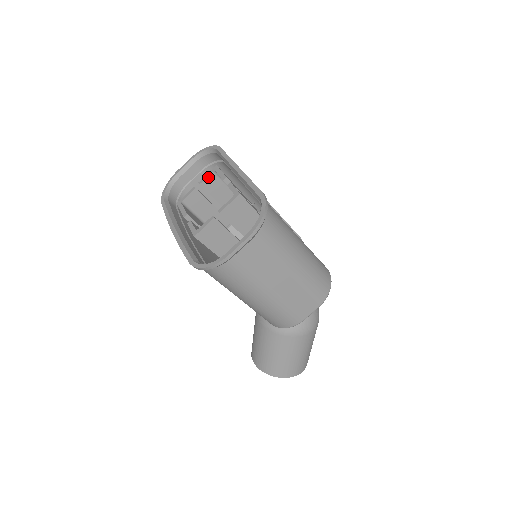
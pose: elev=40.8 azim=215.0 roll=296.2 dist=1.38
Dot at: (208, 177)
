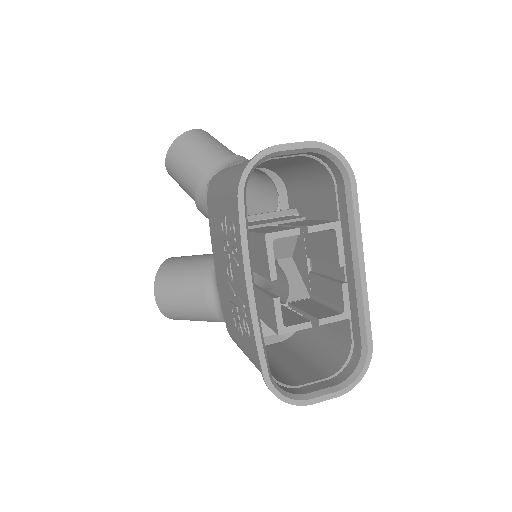
Dot at: (322, 230)
